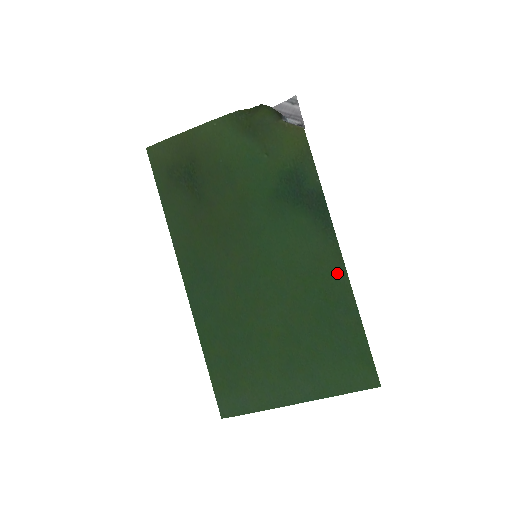
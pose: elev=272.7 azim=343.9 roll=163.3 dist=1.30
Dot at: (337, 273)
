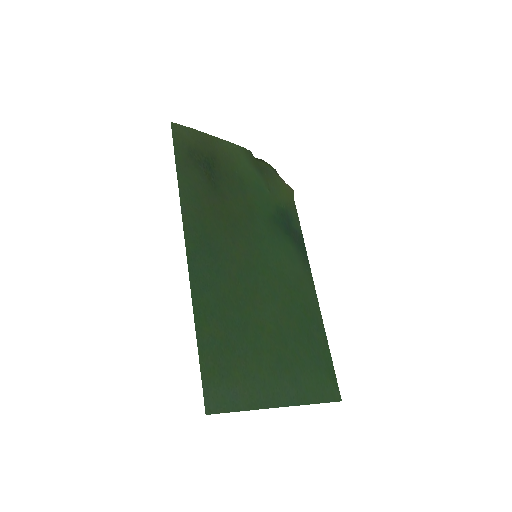
Dot at: (312, 296)
